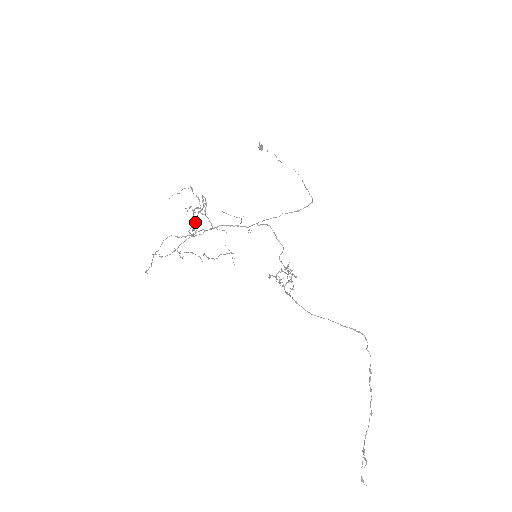
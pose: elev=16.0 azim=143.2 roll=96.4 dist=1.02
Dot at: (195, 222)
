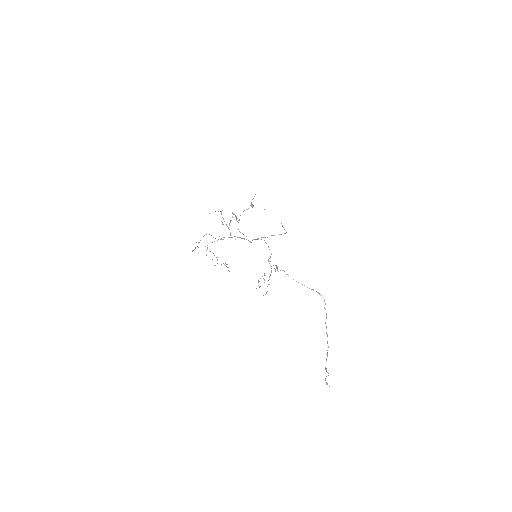
Dot at: occluded
